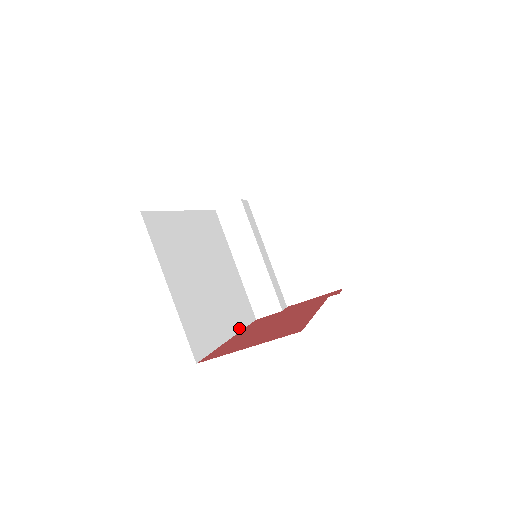
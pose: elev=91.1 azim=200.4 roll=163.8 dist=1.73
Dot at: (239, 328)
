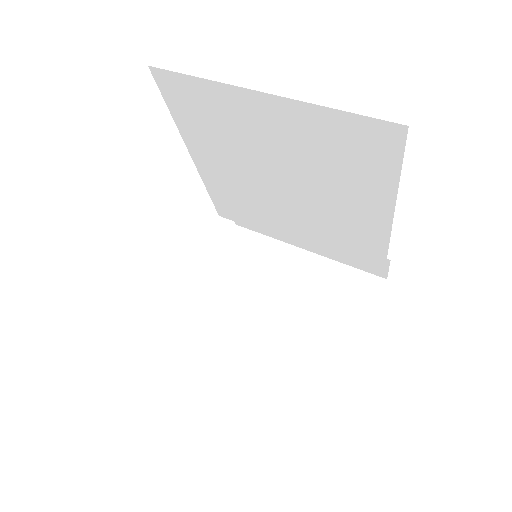
Dot at: occluded
